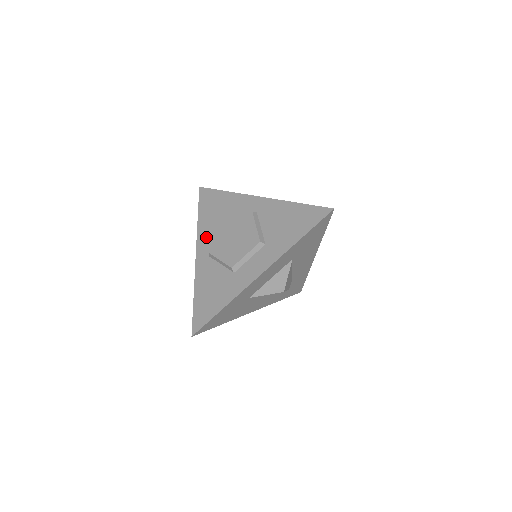
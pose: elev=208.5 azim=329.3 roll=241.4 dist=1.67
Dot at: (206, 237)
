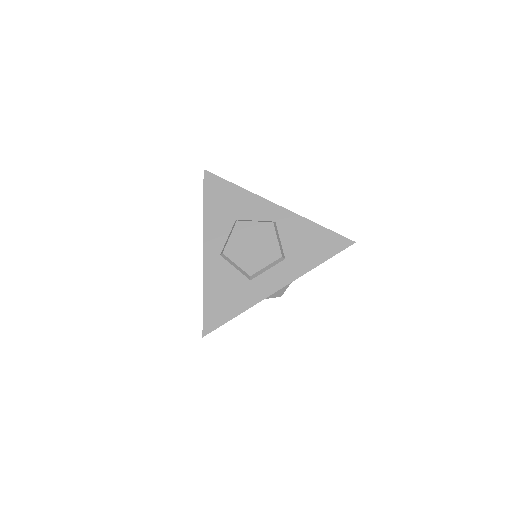
Dot at: (215, 232)
